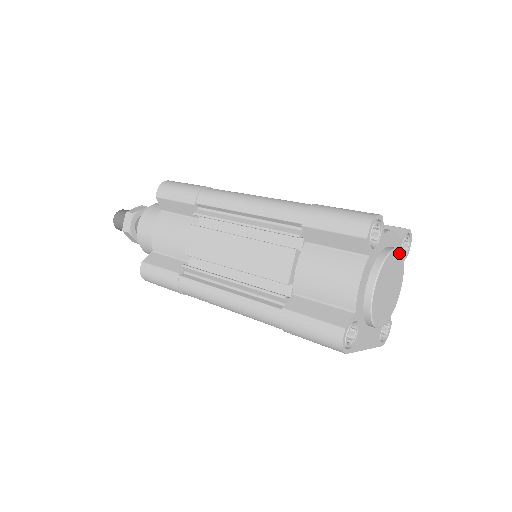
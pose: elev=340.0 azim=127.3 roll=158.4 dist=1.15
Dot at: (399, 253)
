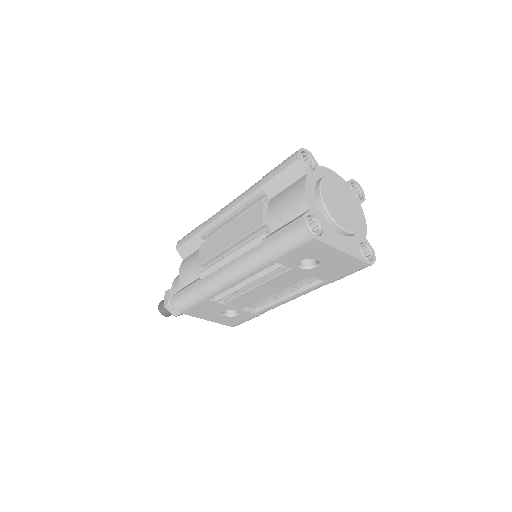
Dot at: (342, 182)
